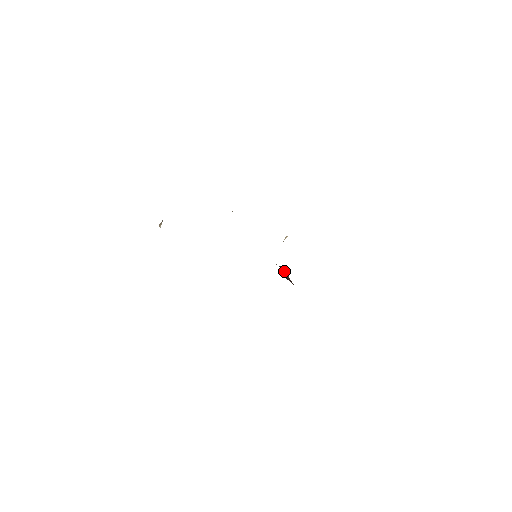
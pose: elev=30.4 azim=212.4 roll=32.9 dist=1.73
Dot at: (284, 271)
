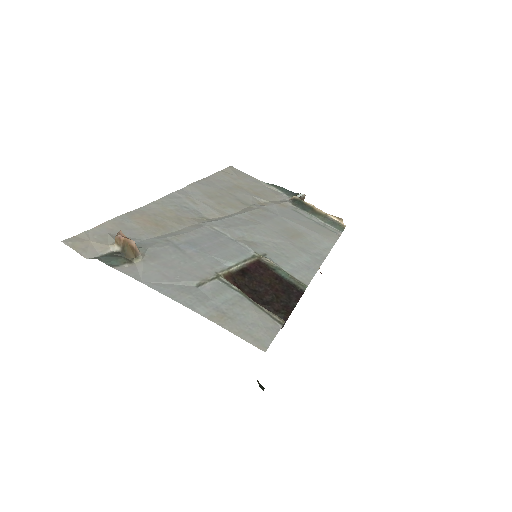
Dot at: occluded
